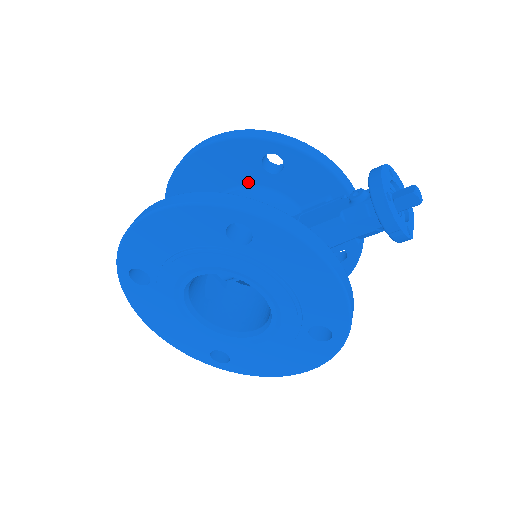
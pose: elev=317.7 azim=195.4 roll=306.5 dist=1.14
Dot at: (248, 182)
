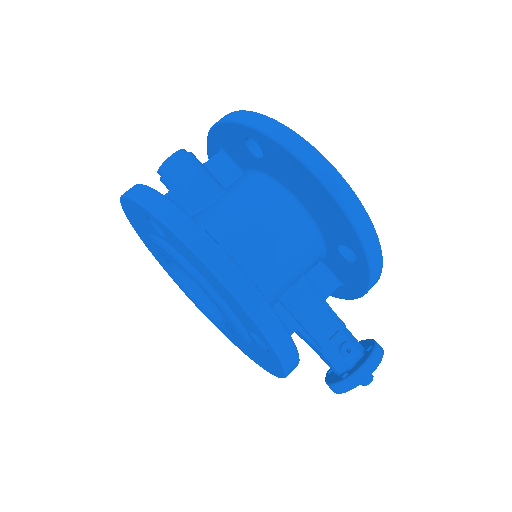
Dot at: (320, 226)
